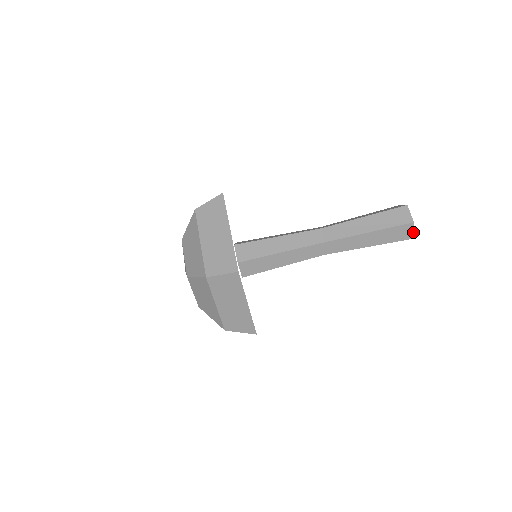
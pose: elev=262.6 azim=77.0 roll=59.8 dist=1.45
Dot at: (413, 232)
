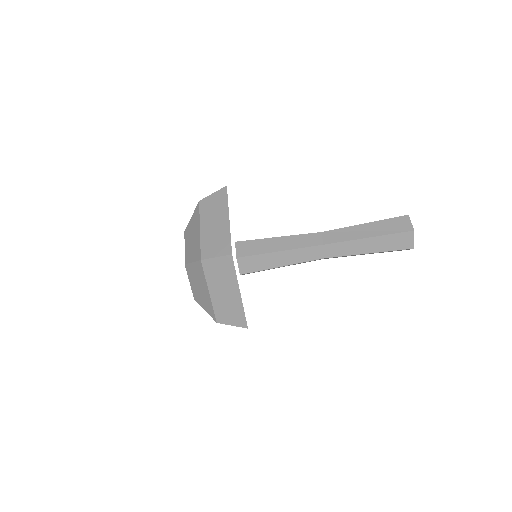
Dot at: occluded
